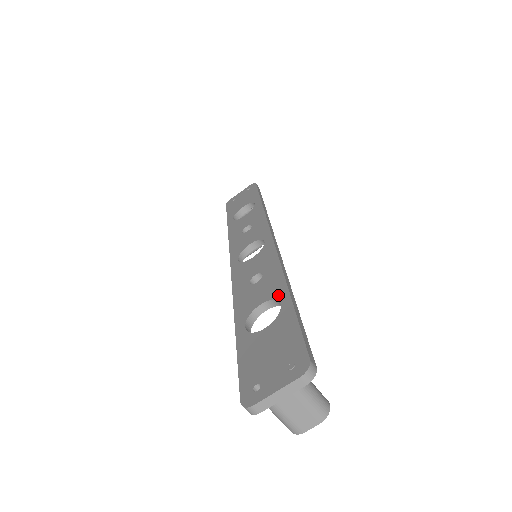
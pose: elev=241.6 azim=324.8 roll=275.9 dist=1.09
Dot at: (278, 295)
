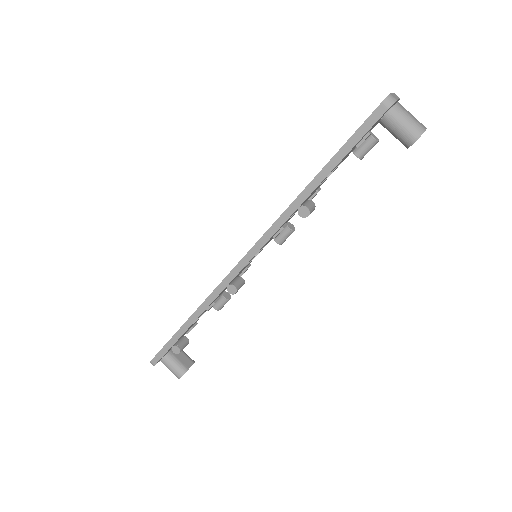
Dot at: occluded
